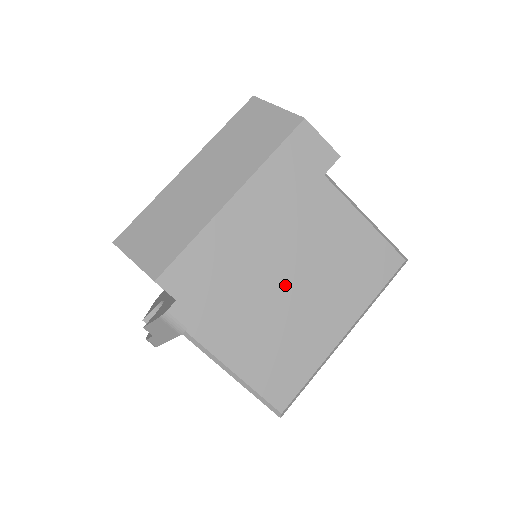
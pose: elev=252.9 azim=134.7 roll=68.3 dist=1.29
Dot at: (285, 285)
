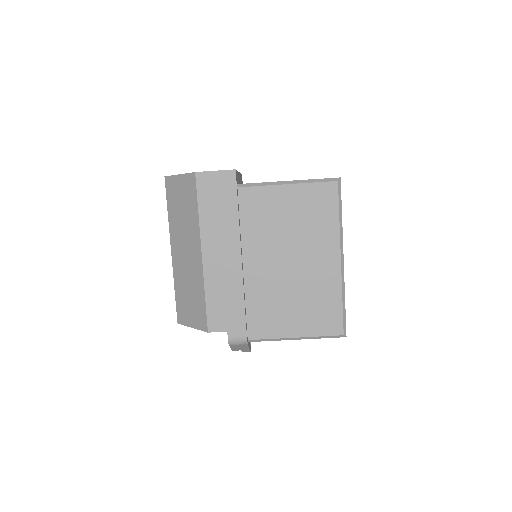
Dot at: (277, 268)
